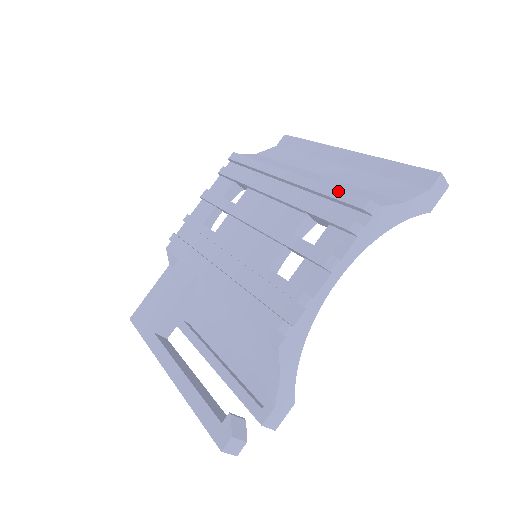
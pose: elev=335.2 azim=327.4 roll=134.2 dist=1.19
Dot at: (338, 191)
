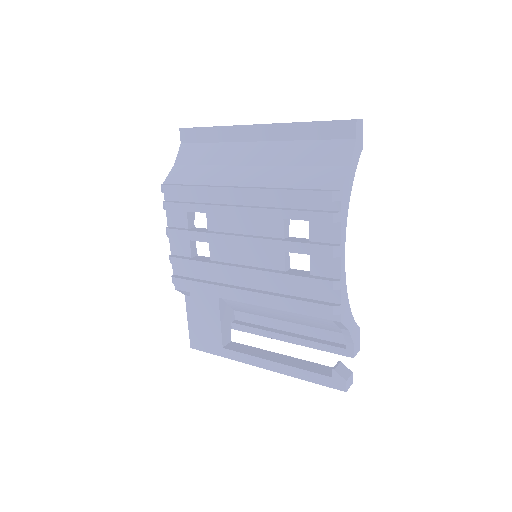
Dot at: (299, 193)
